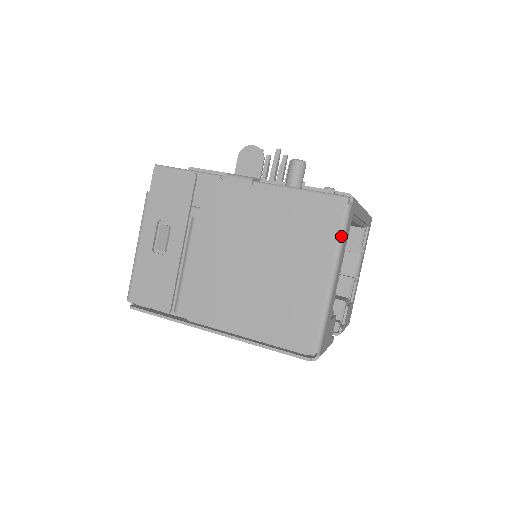
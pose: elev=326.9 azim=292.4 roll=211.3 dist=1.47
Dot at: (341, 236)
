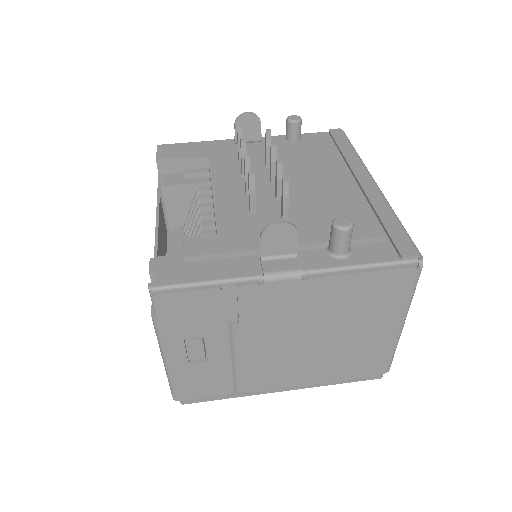
Dot at: (413, 295)
